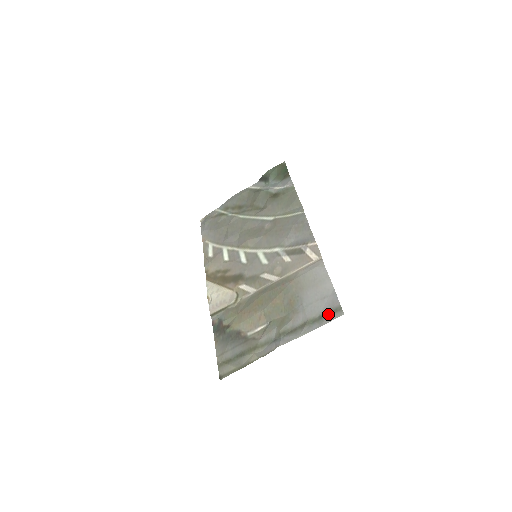
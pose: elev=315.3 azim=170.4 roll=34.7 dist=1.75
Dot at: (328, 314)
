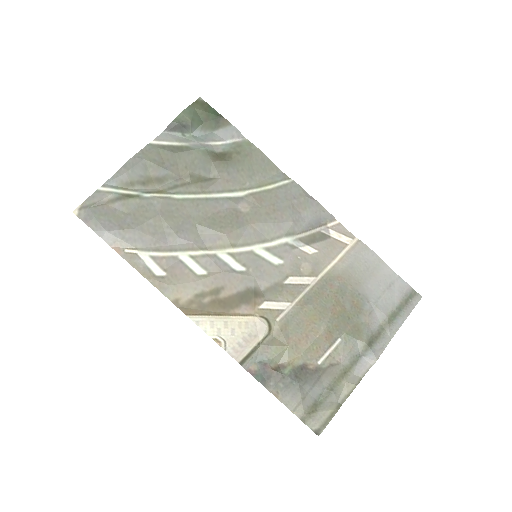
Dot at: (406, 303)
